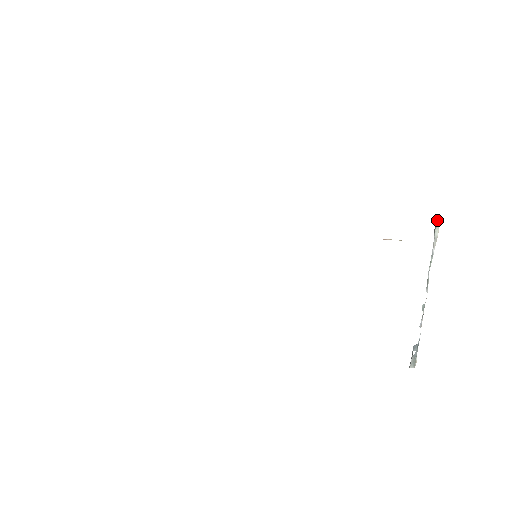
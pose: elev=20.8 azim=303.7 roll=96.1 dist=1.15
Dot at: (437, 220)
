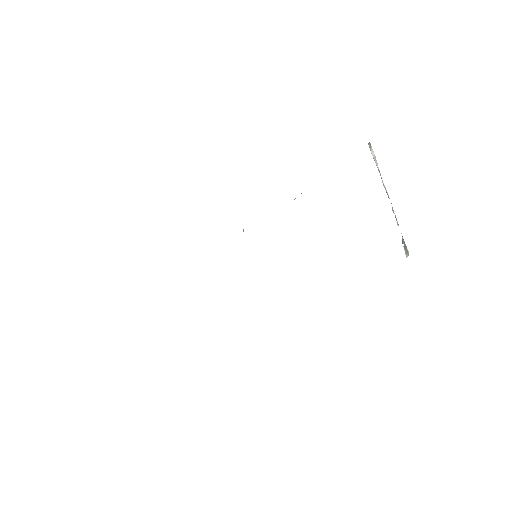
Dot at: (369, 145)
